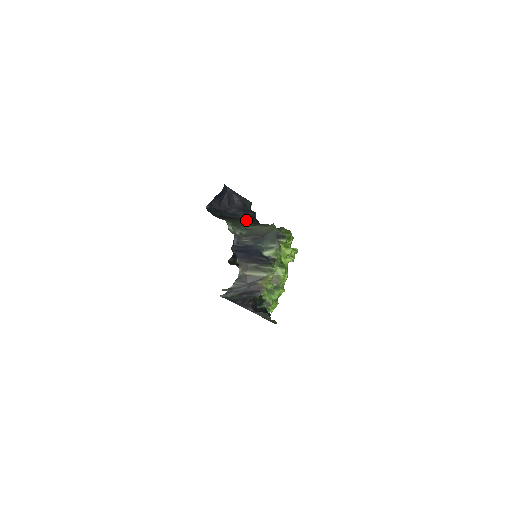
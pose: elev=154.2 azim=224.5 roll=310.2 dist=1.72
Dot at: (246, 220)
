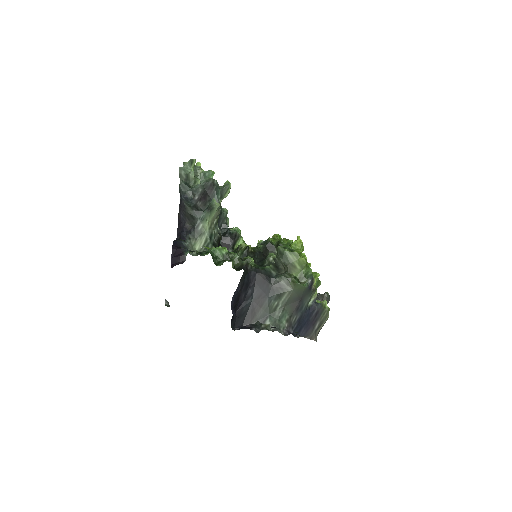
Dot at: (265, 295)
